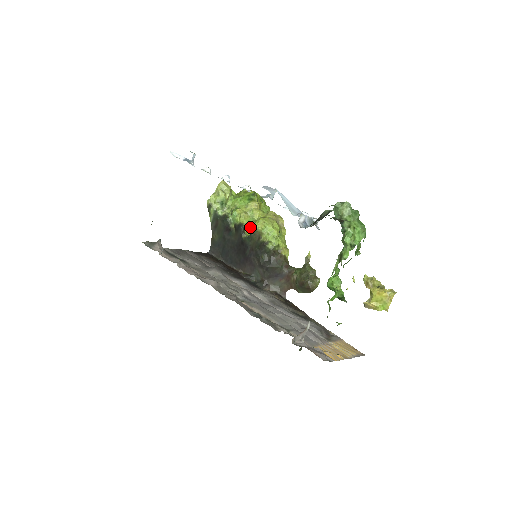
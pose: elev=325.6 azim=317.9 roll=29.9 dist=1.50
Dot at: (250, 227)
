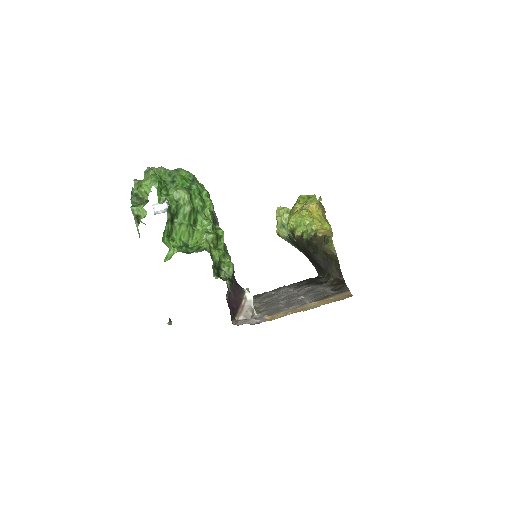
Dot at: occluded
